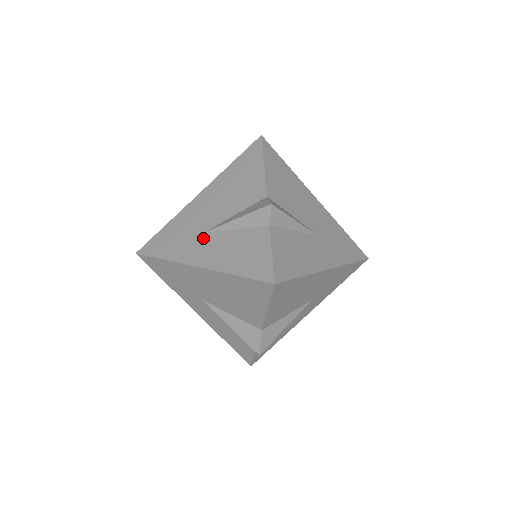
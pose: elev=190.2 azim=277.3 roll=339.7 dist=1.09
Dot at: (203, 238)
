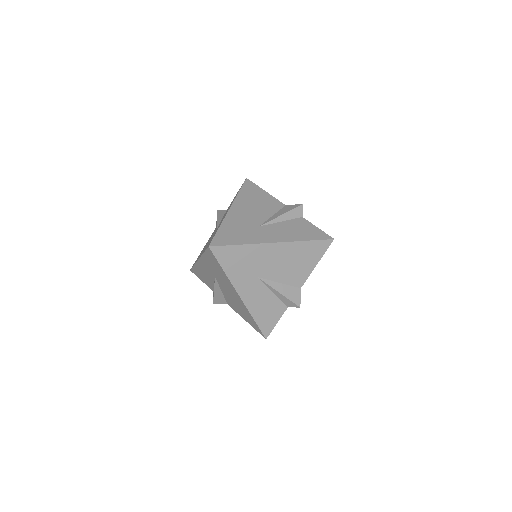
Dot at: (263, 229)
